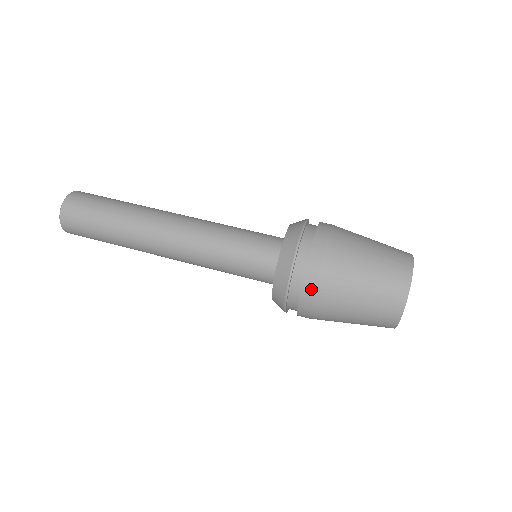
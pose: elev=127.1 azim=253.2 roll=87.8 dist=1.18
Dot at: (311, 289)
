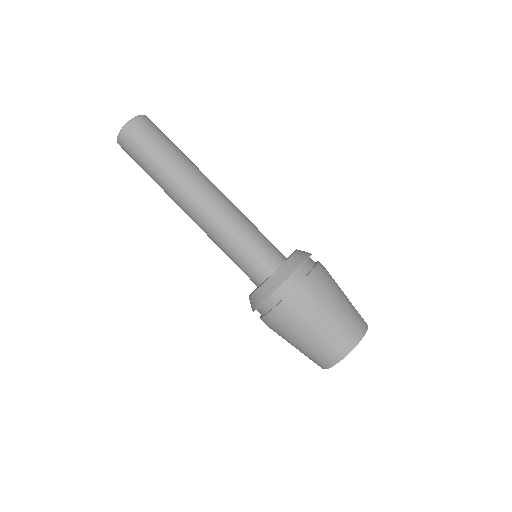
Dot at: occluded
